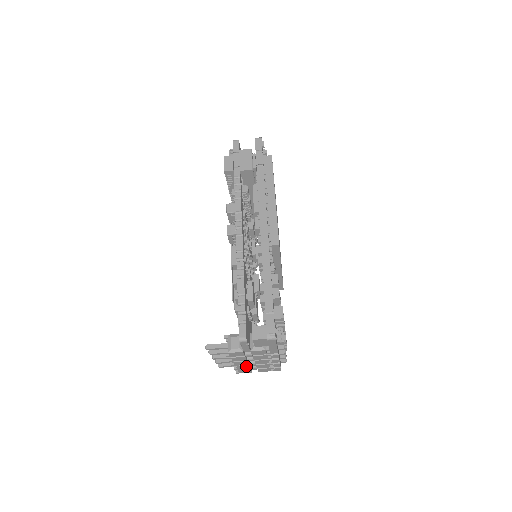
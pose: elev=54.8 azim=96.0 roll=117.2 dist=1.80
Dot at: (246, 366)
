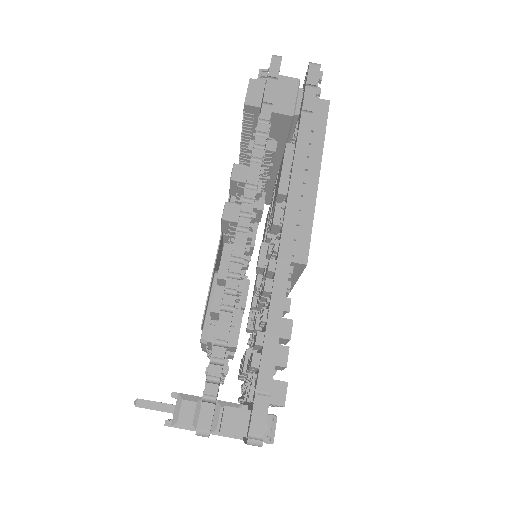
Dot at: occluded
